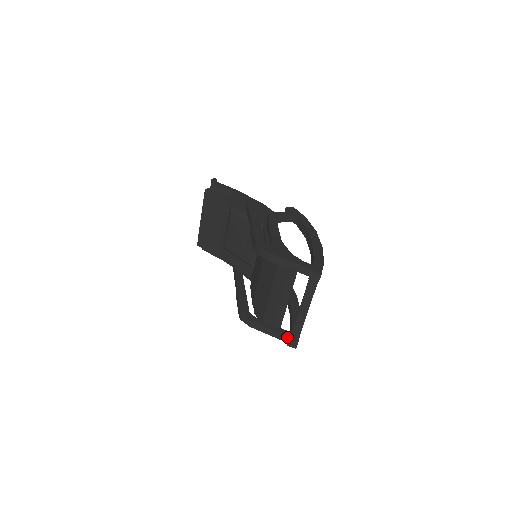
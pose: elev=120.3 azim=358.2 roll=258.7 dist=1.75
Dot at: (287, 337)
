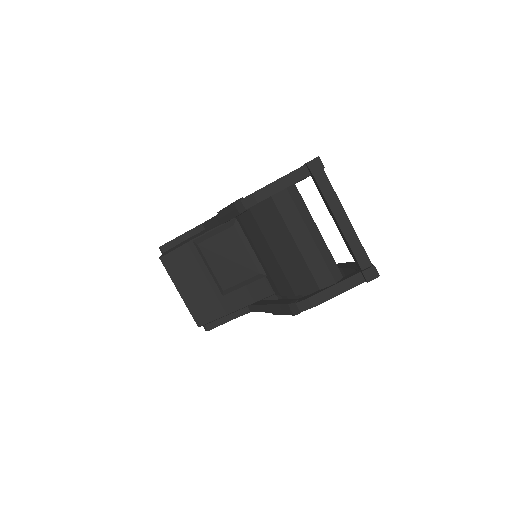
Dot at: (358, 274)
